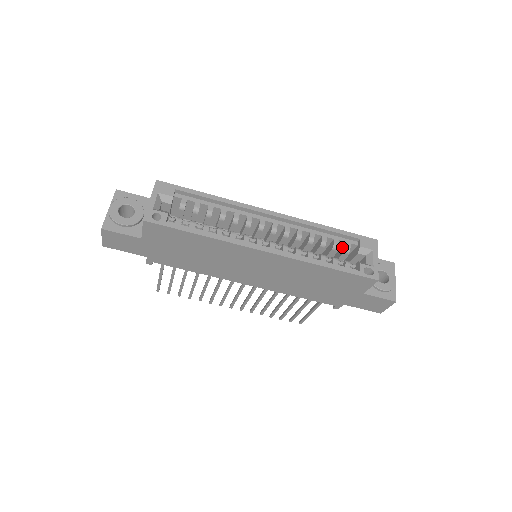
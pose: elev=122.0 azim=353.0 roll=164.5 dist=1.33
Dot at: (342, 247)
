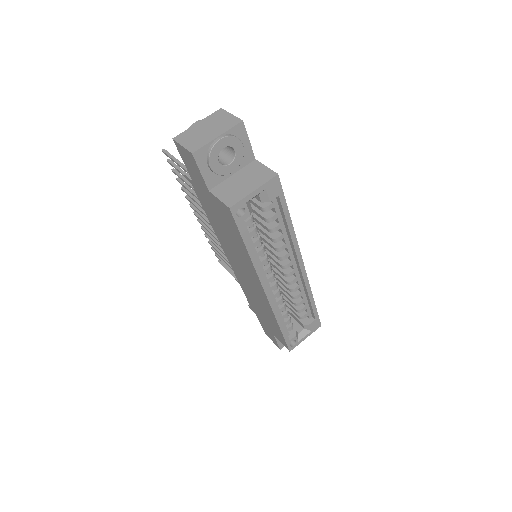
Dot at: occluded
